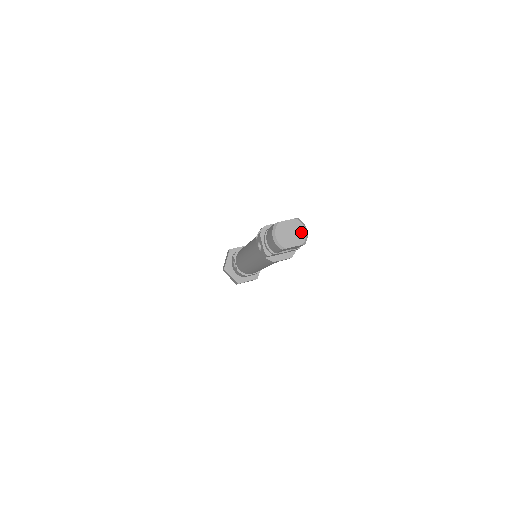
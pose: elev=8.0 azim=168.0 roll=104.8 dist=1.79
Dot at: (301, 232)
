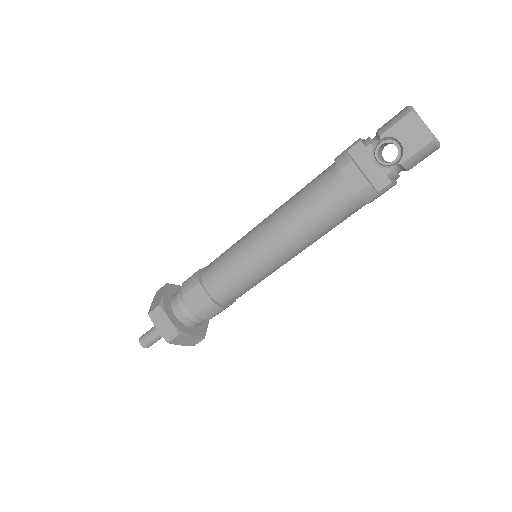
Dot at: occluded
